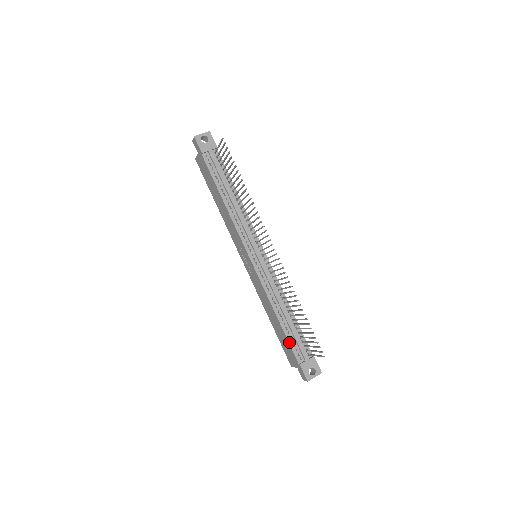
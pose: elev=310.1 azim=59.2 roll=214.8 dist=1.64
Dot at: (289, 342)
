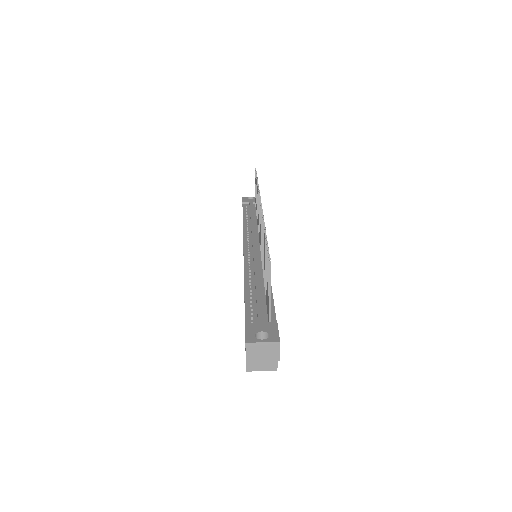
Dot at: (245, 305)
